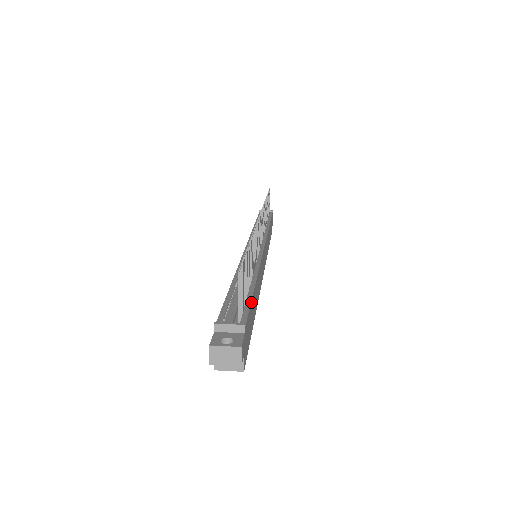
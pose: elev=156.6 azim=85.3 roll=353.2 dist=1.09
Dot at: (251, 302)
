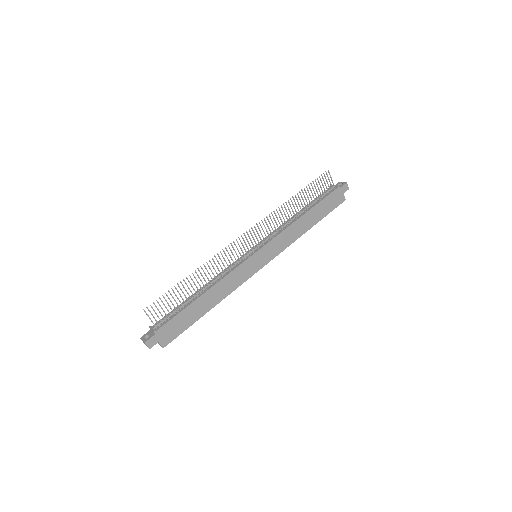
Dot at: (181, 312)
